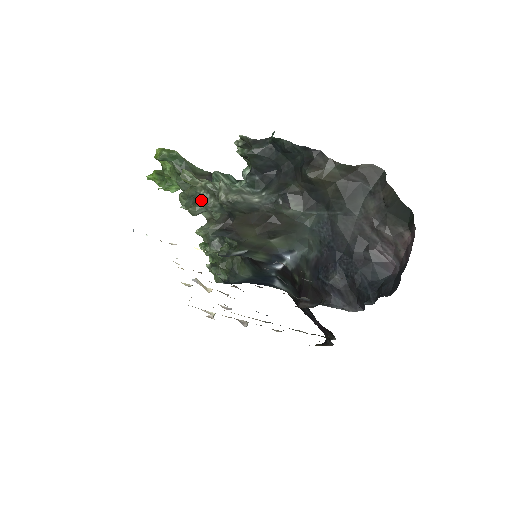
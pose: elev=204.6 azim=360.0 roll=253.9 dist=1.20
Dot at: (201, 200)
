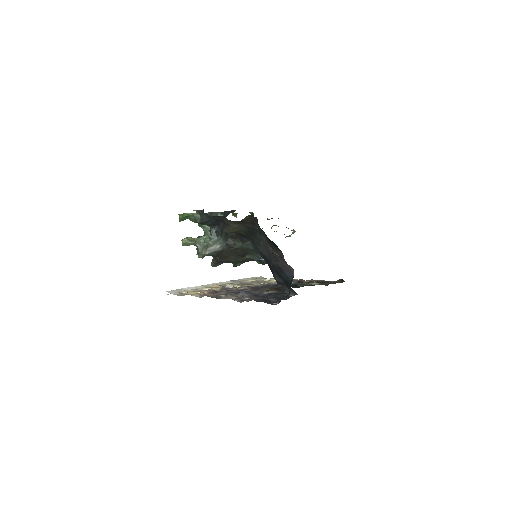
Dot at: occluded
